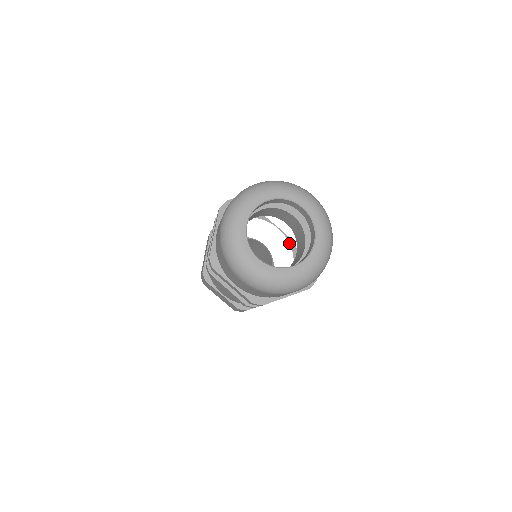
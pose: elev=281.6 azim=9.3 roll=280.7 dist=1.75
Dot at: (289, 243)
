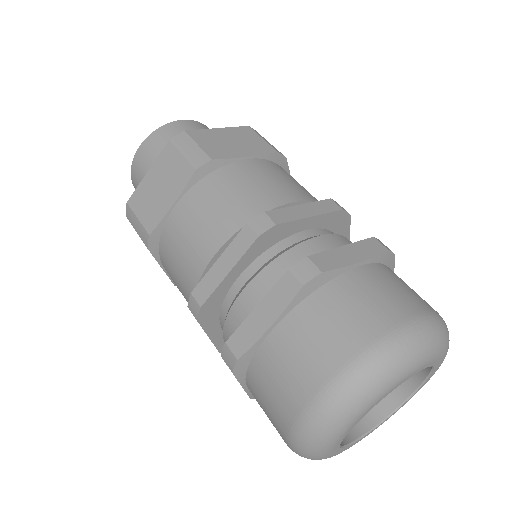
Dot at: occluded
